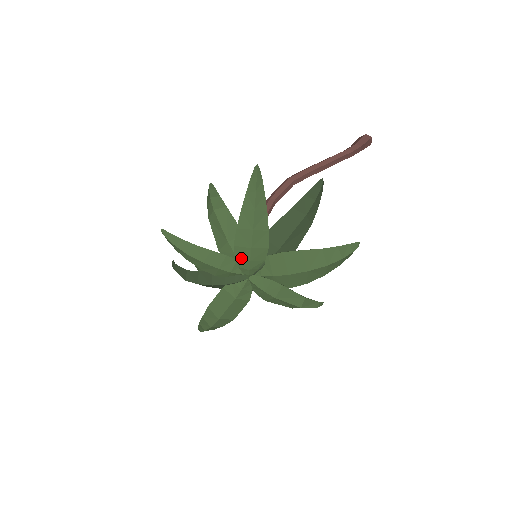
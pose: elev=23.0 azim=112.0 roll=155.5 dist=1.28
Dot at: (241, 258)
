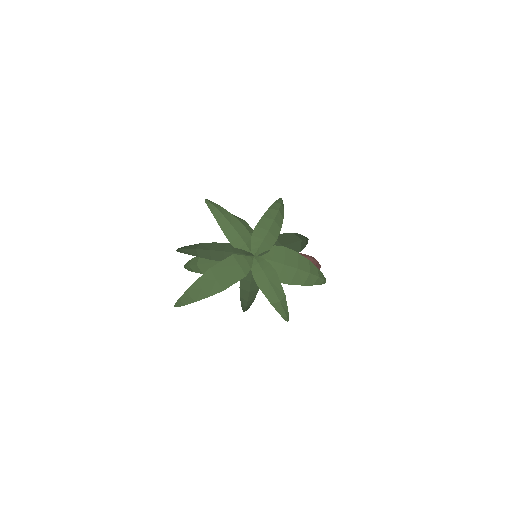
Dot at: (257, 236)
